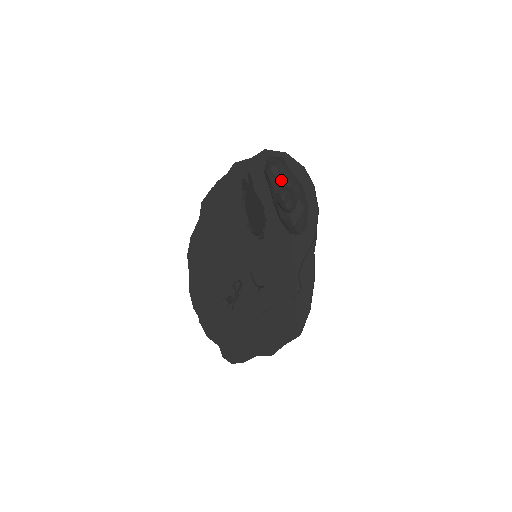
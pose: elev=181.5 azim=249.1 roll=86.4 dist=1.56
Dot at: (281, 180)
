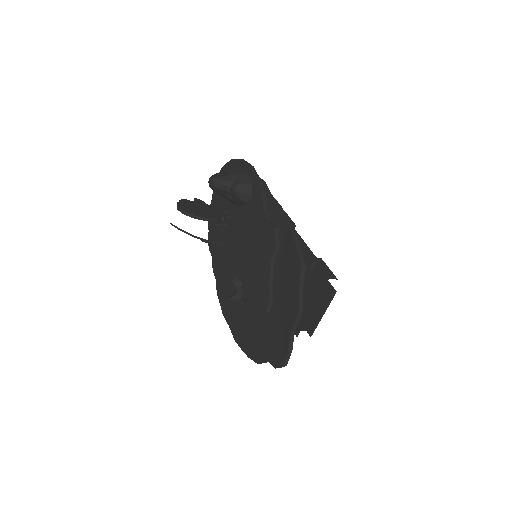
Dot at: occluded
